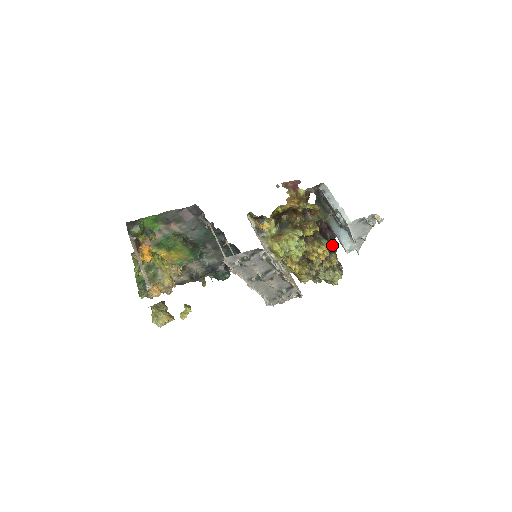
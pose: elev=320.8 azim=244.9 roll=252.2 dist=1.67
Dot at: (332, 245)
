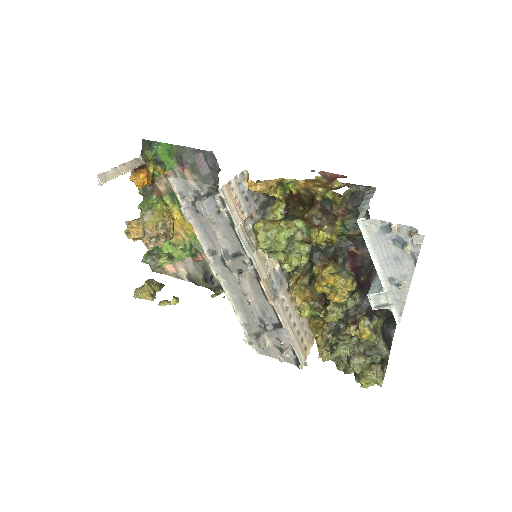
Dot at: occluded
